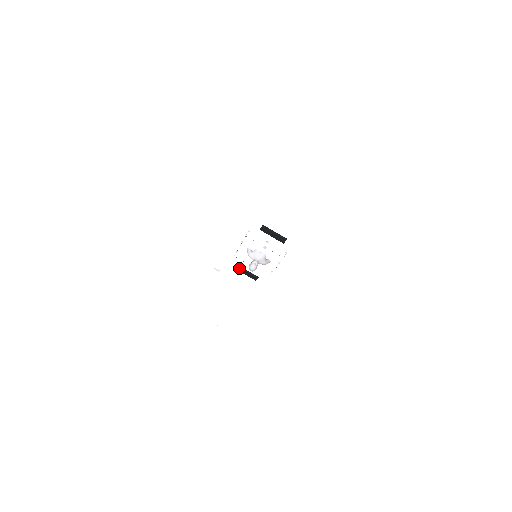
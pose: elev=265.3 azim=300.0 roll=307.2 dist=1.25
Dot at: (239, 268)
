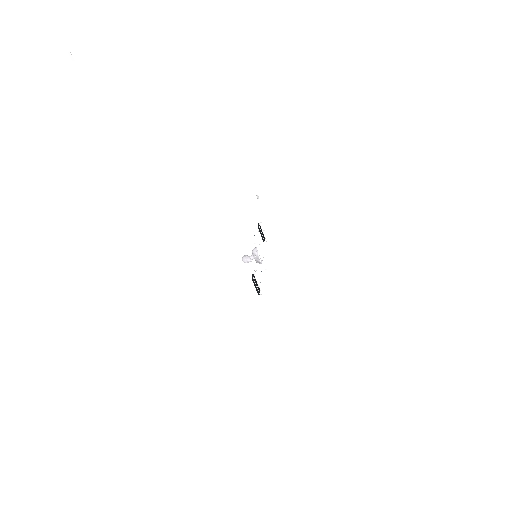
Dot at: (258, 227)
